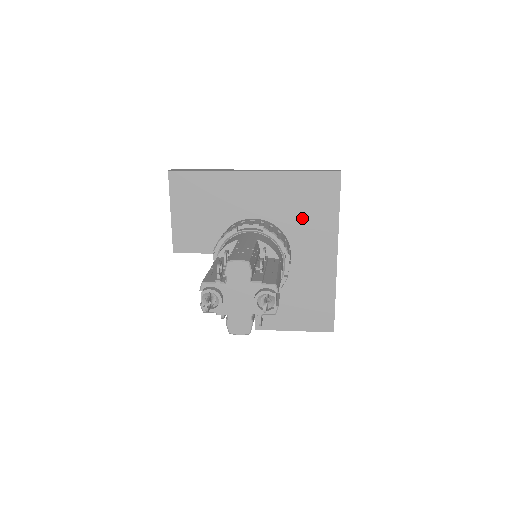
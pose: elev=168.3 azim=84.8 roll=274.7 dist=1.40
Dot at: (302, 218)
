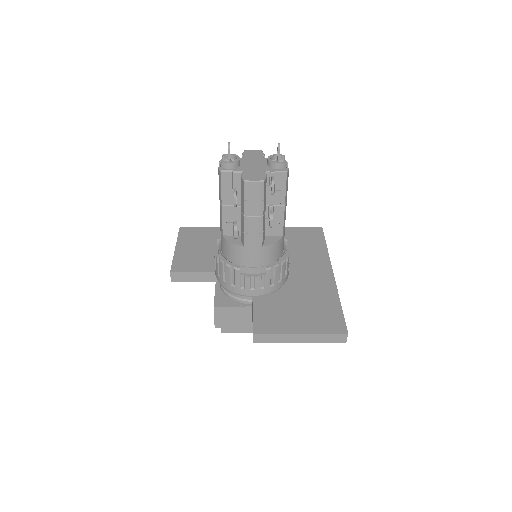
Dot at: (295, 250)
